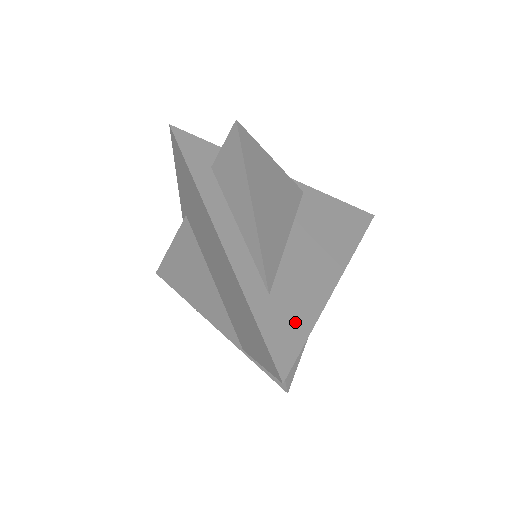
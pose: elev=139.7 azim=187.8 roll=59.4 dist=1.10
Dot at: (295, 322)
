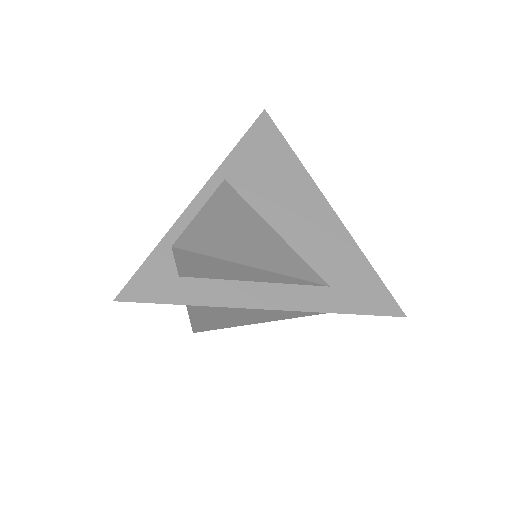
Dot at: (359, 275)
